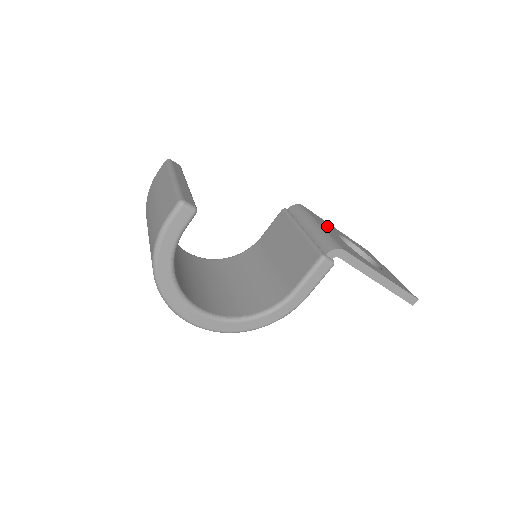
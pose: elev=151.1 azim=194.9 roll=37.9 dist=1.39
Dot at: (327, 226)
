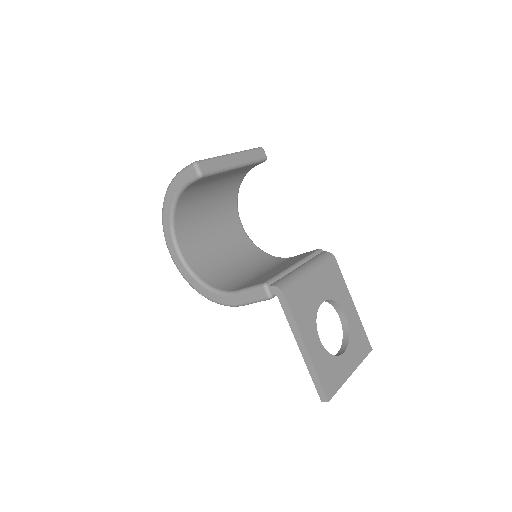
Dot at: (330, 286)
